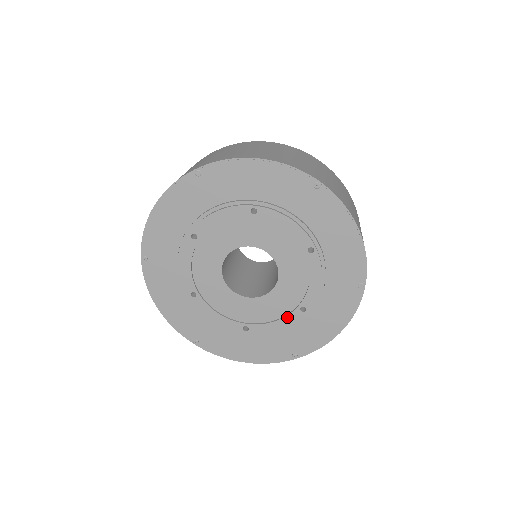
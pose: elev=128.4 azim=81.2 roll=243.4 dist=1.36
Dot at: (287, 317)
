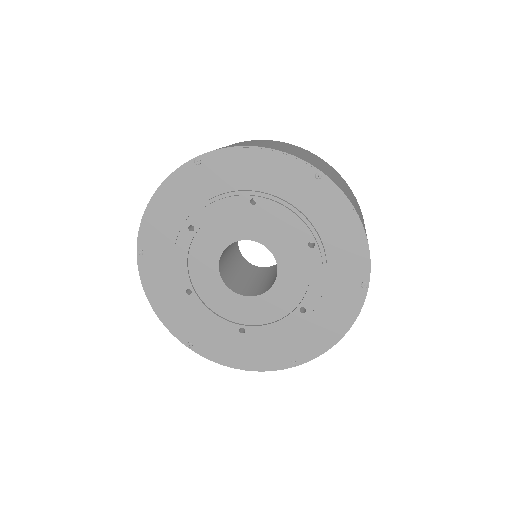
Dot at: (286, 318)
